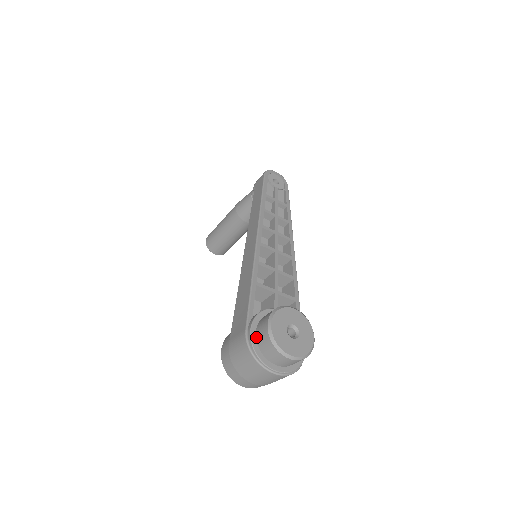
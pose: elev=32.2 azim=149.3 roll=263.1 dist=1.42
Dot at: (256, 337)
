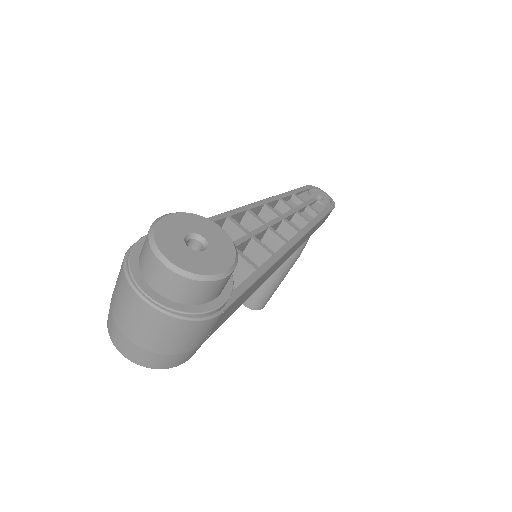
Dot at: occluded
